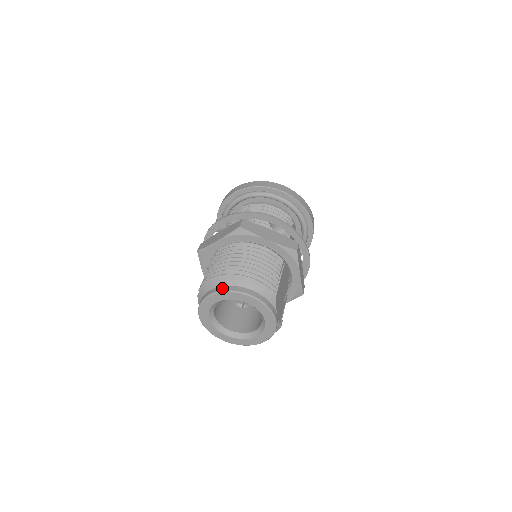
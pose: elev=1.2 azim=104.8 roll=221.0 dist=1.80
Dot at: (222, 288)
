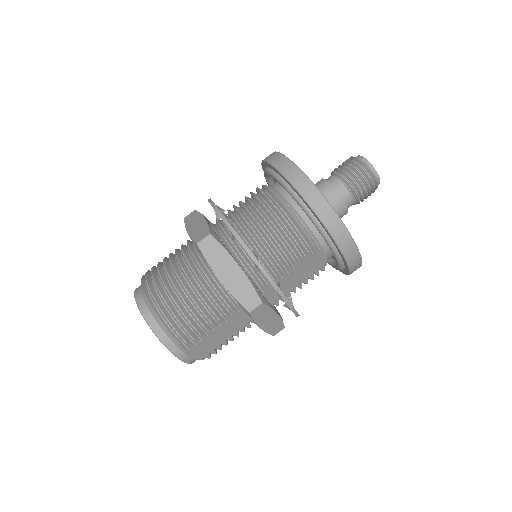
Dot at: (140, 301)
